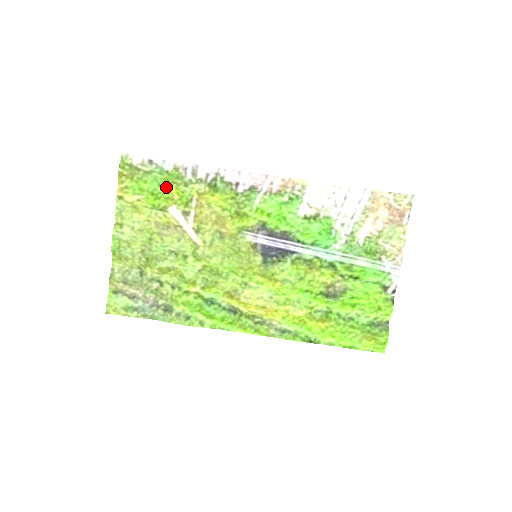
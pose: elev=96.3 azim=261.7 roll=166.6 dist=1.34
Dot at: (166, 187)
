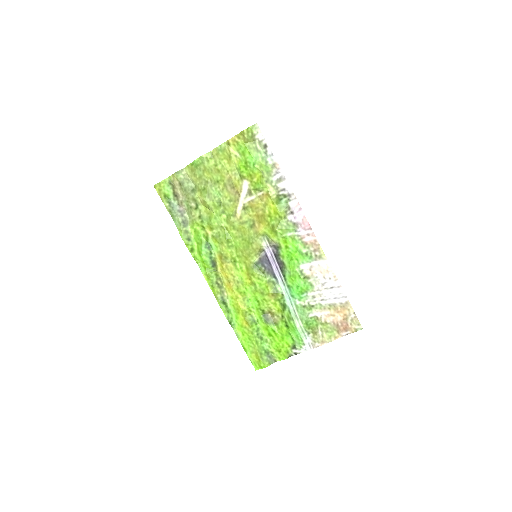
Dot at: (256, 169)
